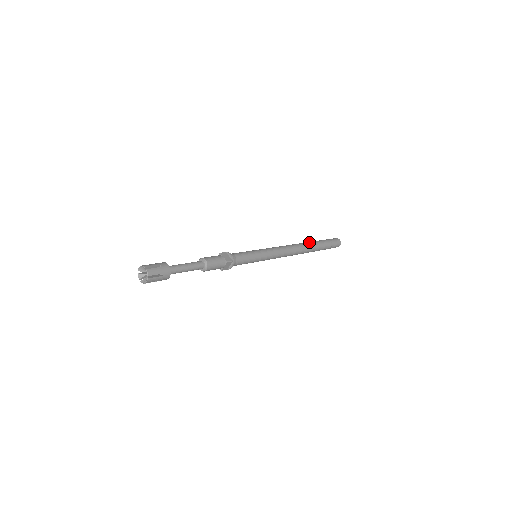
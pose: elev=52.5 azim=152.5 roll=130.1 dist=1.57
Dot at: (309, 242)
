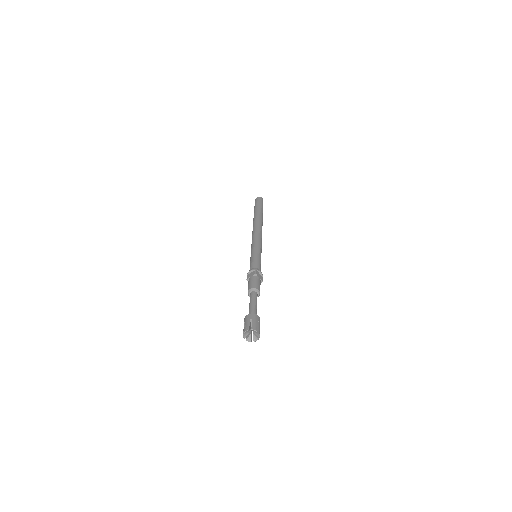
Dot at: (260, 216)
